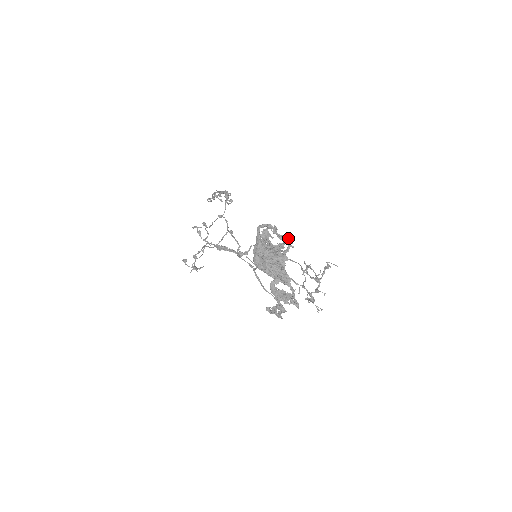
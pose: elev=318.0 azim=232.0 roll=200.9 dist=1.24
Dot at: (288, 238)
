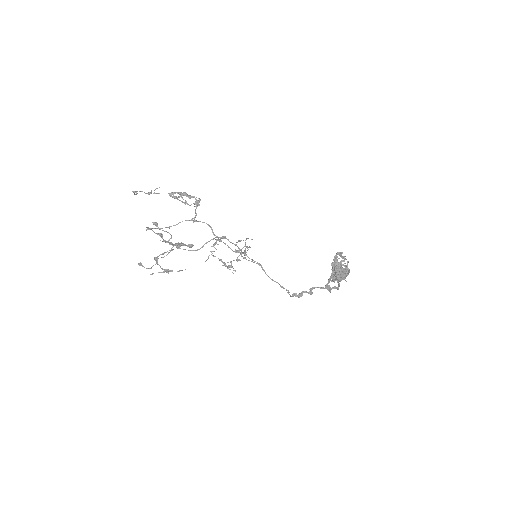
Dot at: occluded
